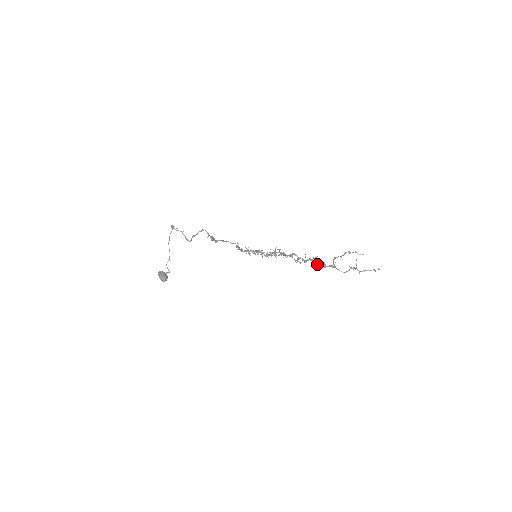
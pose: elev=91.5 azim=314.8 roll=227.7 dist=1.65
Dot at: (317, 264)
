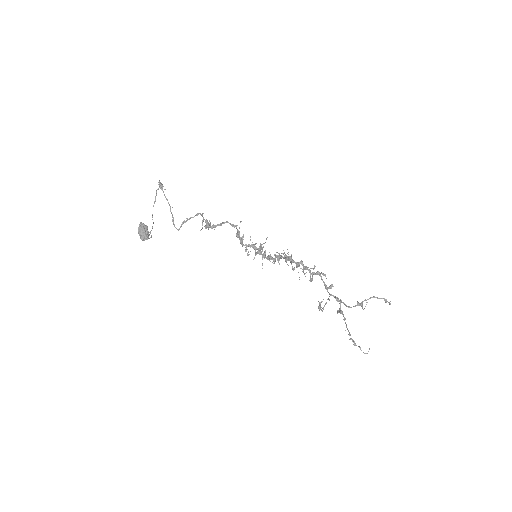
Dot at: occluded
